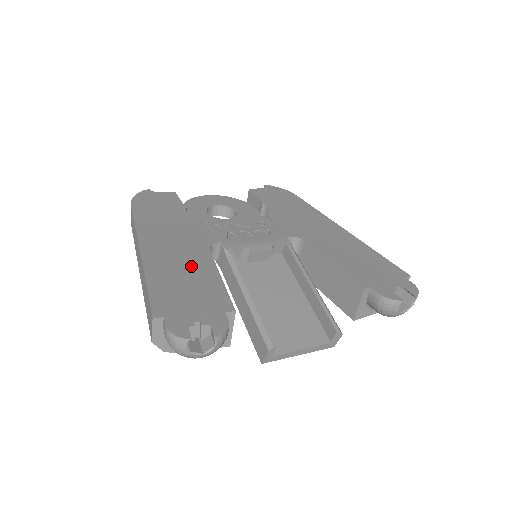
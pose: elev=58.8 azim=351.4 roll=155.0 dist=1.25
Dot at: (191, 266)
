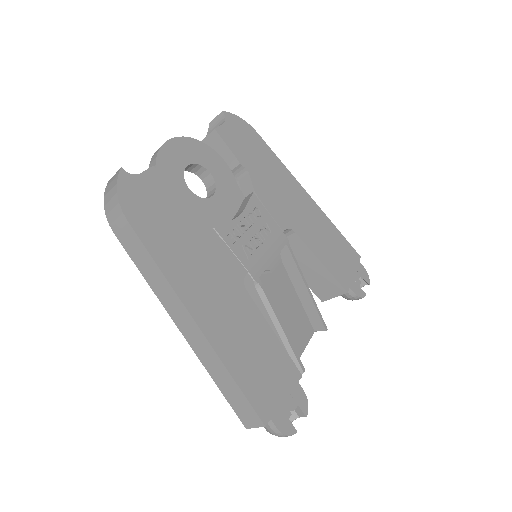
Dot at: (249, 329)
